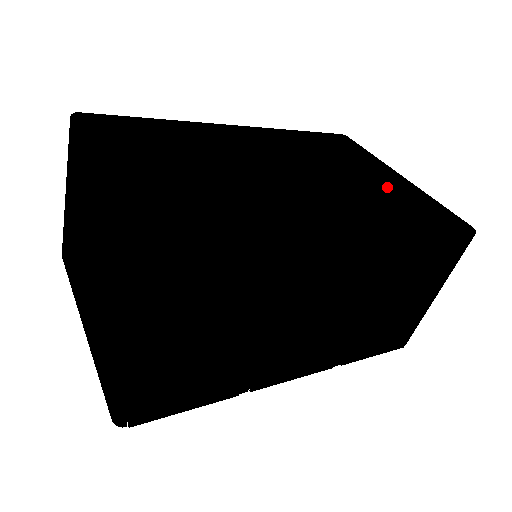
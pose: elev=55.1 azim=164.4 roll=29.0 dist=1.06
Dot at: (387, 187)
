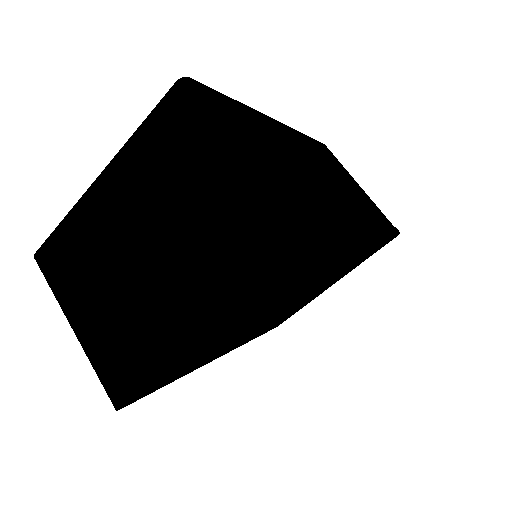
Dot at: occluded
